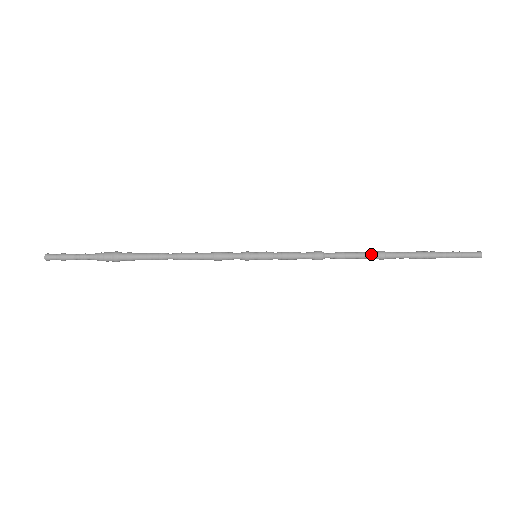
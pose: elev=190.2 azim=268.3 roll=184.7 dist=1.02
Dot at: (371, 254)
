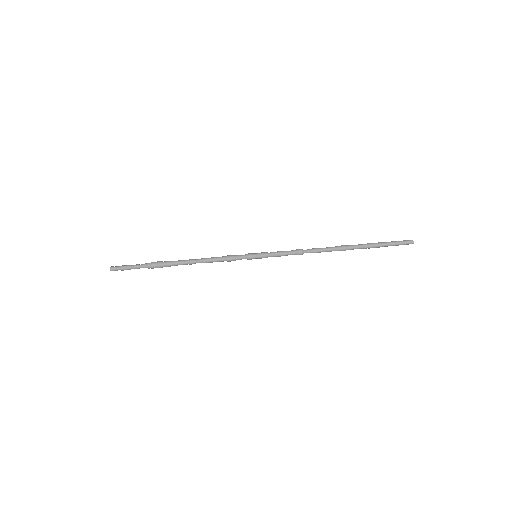
Dot at: (335, 247)
